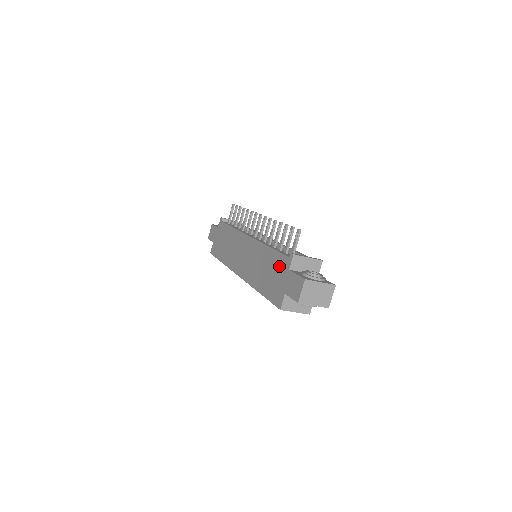
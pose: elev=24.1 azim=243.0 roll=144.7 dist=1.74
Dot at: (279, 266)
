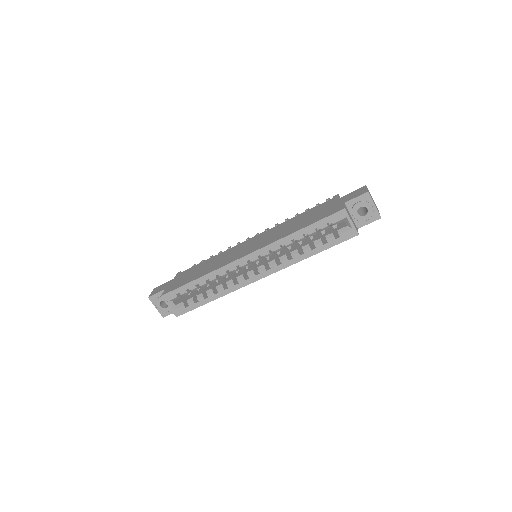
Dot at: (322, 207)
